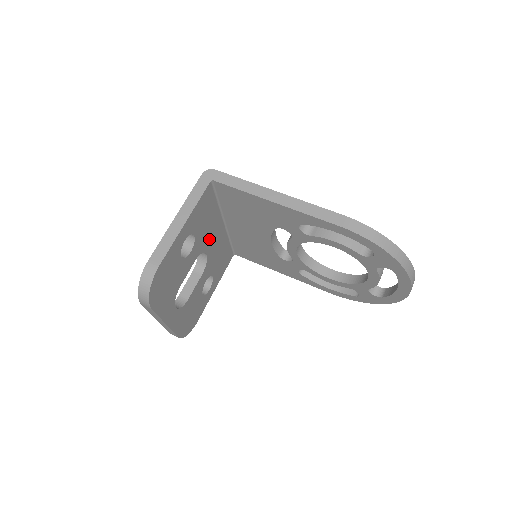
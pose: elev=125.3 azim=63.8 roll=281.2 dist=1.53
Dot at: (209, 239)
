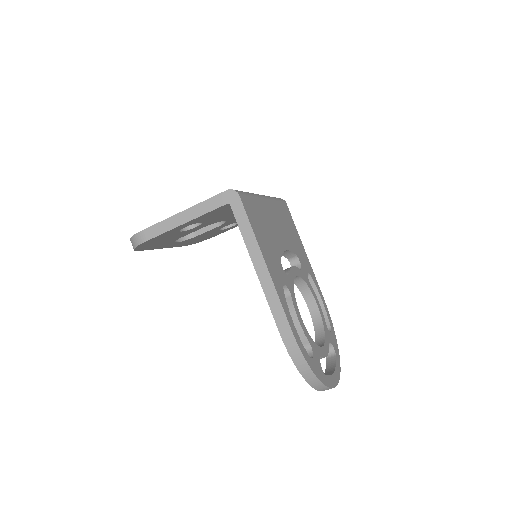
Dot at: (229, 216)
